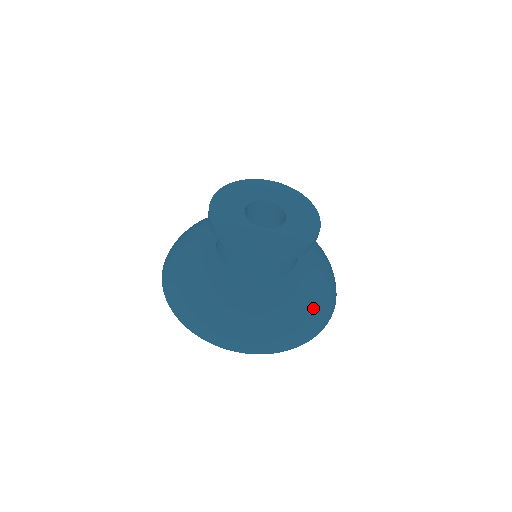
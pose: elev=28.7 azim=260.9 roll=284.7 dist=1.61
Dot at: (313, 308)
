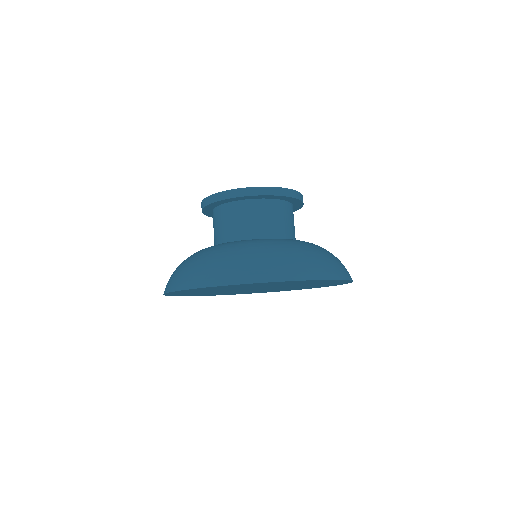
Dot at: (313, 252)
